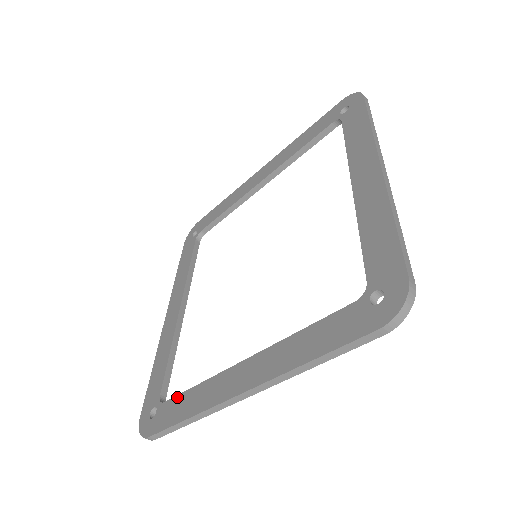
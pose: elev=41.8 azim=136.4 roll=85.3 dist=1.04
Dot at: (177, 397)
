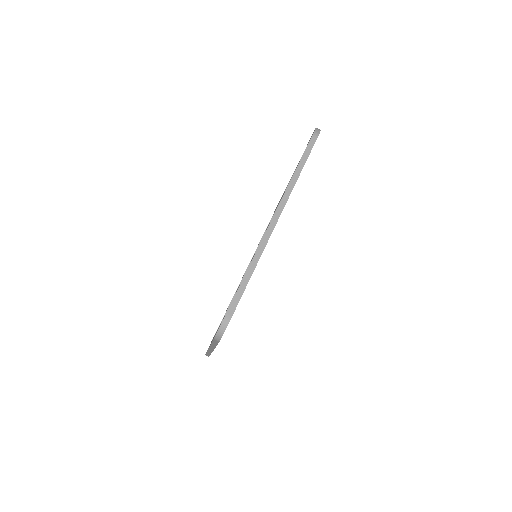
Dot at: occluded
